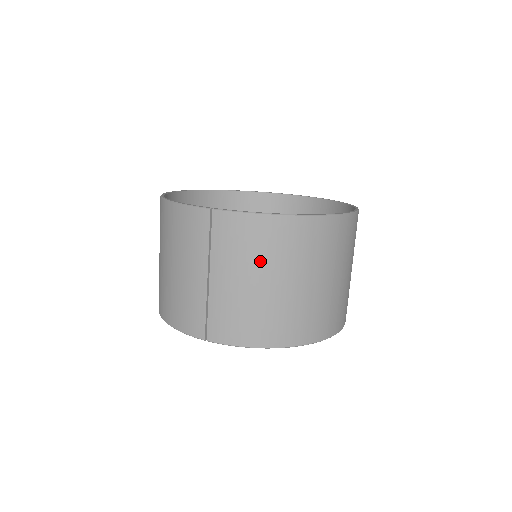
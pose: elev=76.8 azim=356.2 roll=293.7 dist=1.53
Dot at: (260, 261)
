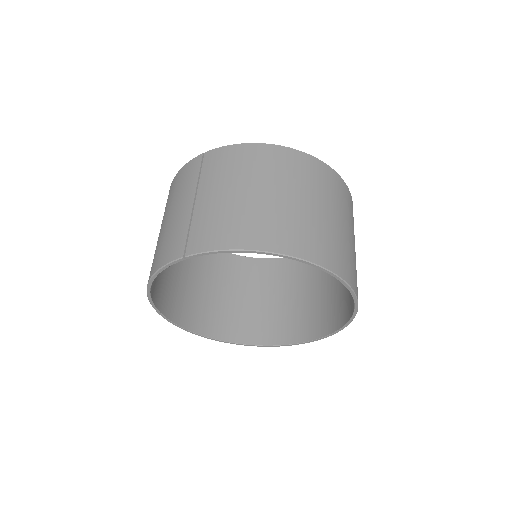
Dot at: (243, 175)
